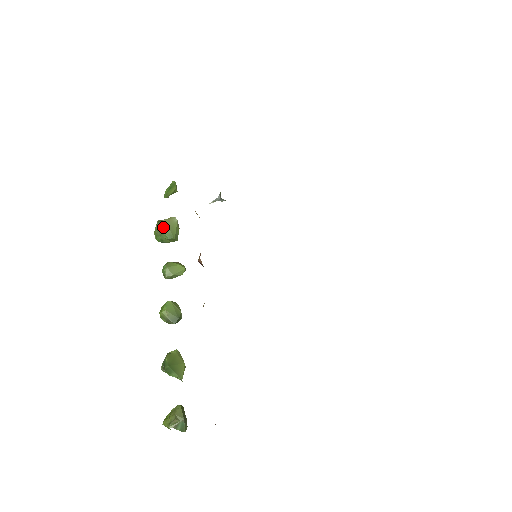
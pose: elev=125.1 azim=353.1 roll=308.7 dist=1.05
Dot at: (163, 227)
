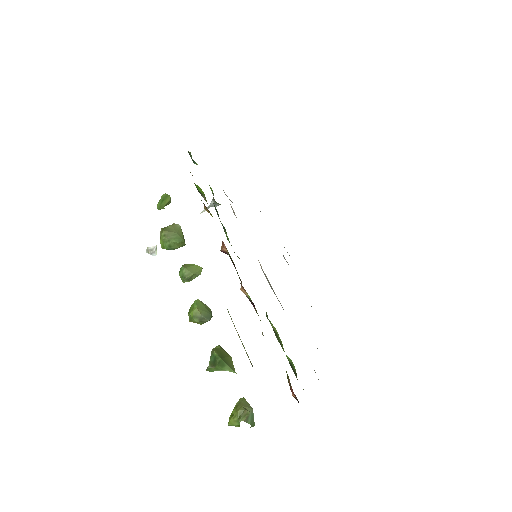
Dot at: (170, 232)
